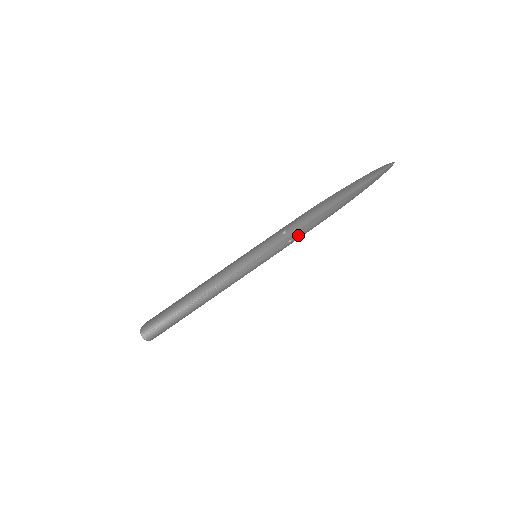
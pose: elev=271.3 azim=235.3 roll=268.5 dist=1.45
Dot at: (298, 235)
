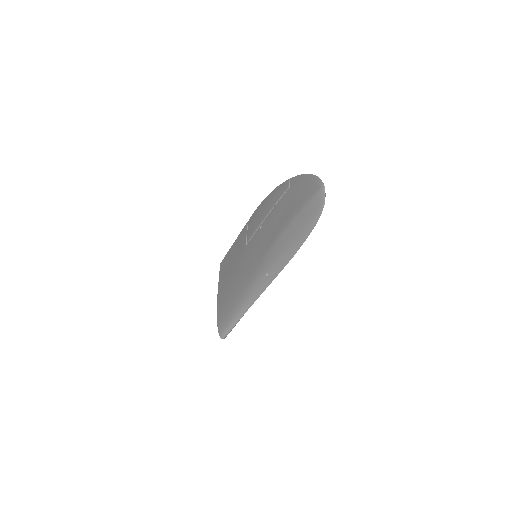
Dot at: occluded
